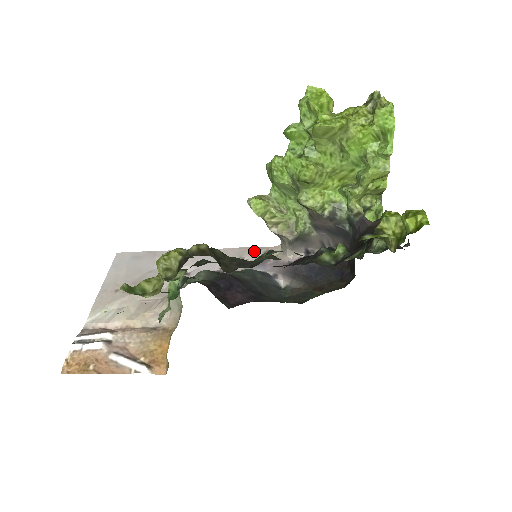
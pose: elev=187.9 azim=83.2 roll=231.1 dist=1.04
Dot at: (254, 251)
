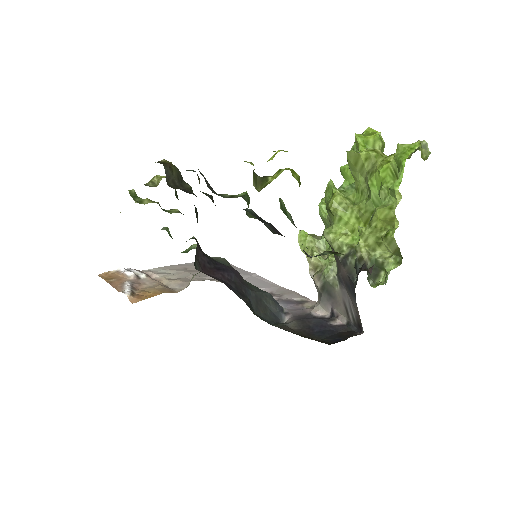
Dot at: (296, 295)
